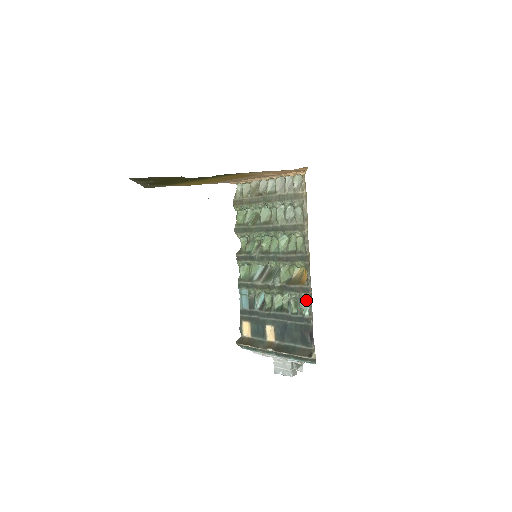
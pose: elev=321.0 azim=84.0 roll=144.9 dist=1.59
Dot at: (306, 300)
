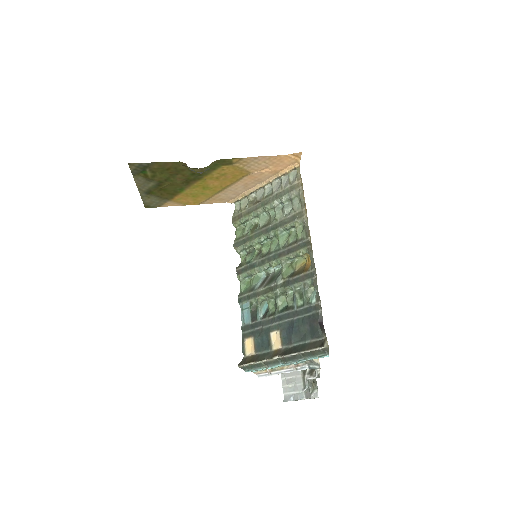
Dot at: (312, 289)
